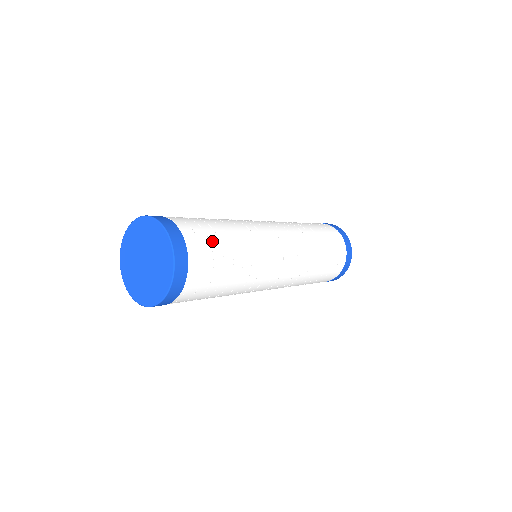
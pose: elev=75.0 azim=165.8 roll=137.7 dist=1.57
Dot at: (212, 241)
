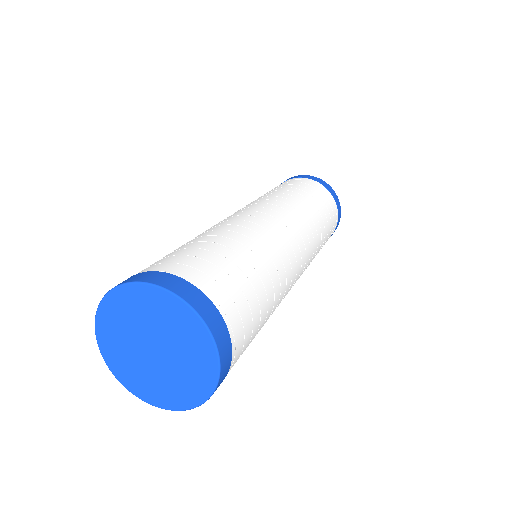
Dot at: (230, 272)
